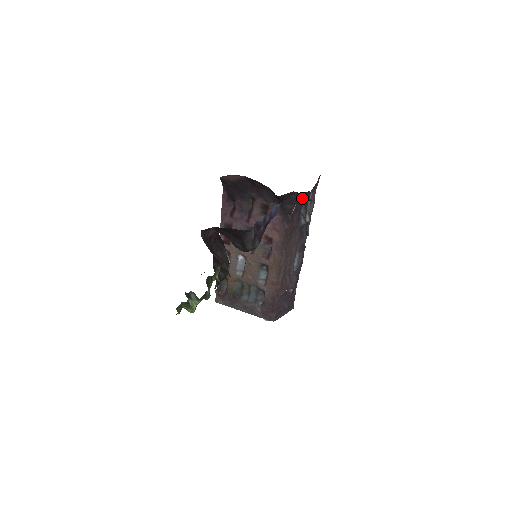
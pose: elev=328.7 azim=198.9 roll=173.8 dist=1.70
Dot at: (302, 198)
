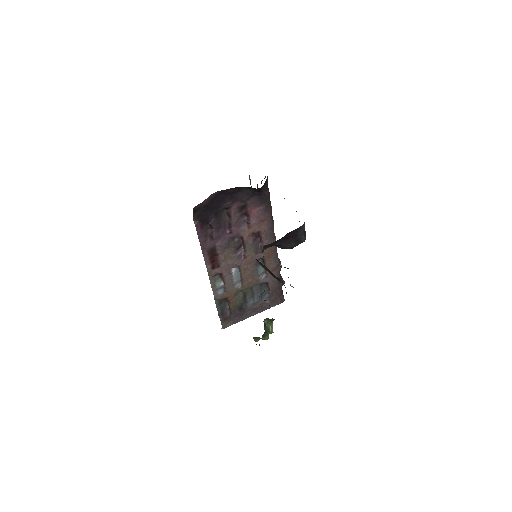
Dot at: occluded
